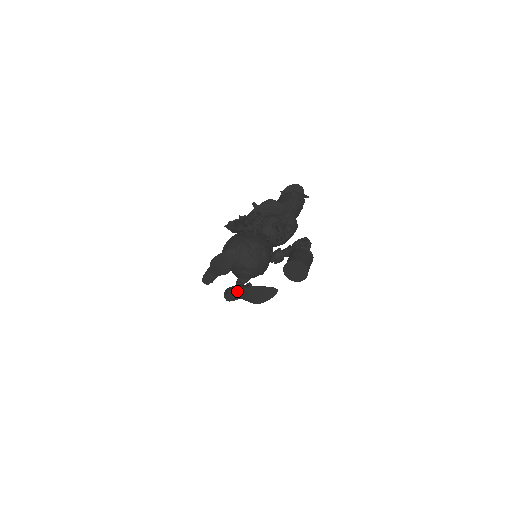
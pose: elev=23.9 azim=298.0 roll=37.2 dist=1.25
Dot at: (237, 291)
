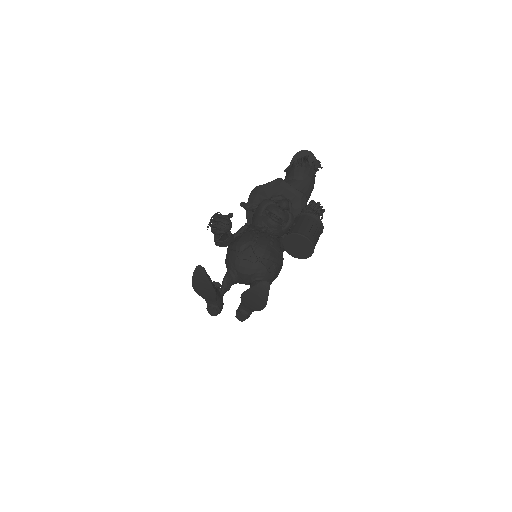
Dot at: (241, 306)
